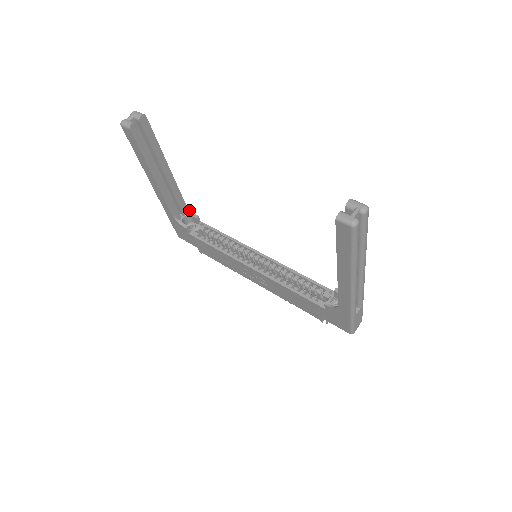
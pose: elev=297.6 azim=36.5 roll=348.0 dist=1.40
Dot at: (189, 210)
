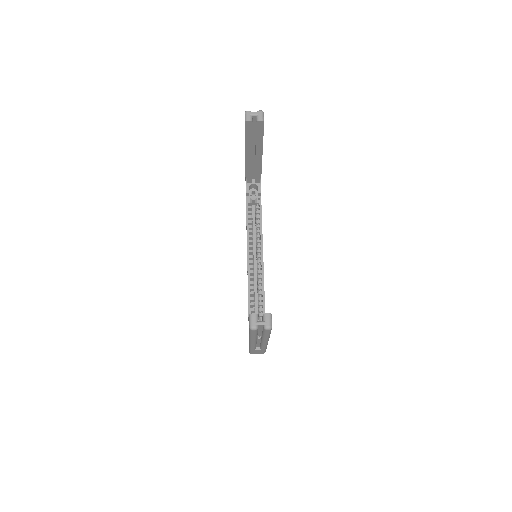
Dot at: (260, 183)
